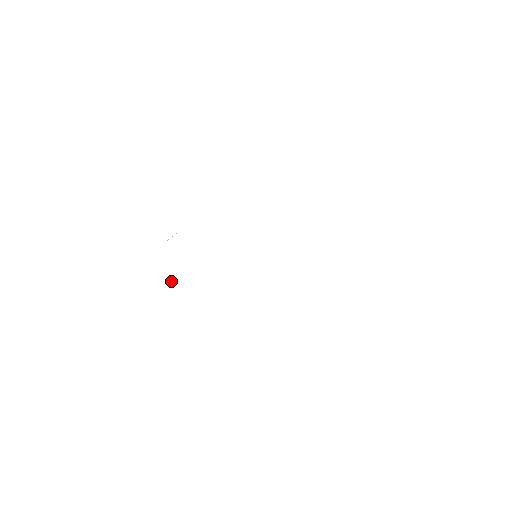
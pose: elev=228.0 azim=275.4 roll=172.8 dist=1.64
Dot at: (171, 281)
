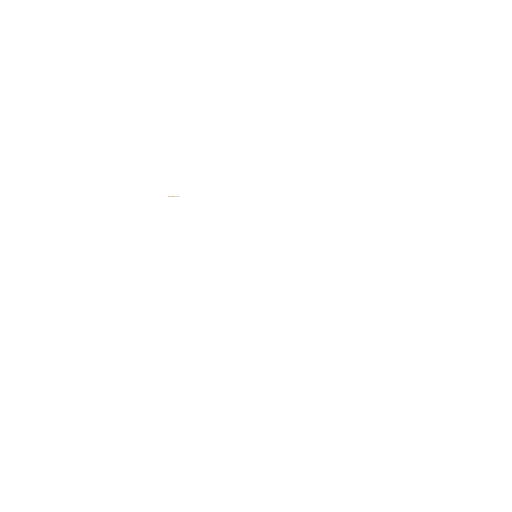
Dot at: (173, 196)
